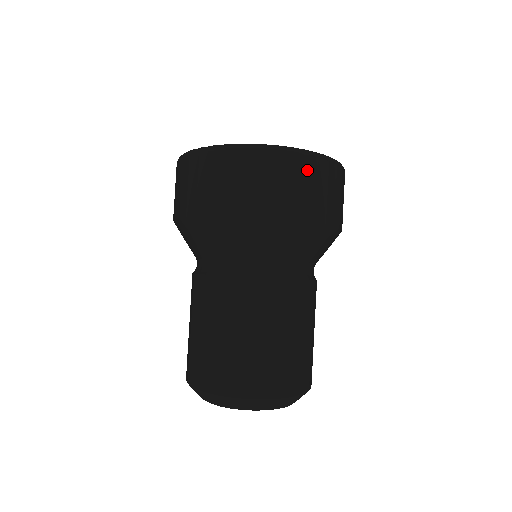
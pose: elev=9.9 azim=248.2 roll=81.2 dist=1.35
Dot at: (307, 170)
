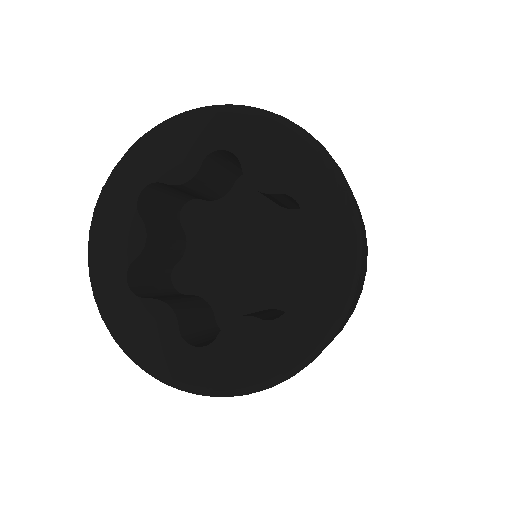
Dot at: occluded
